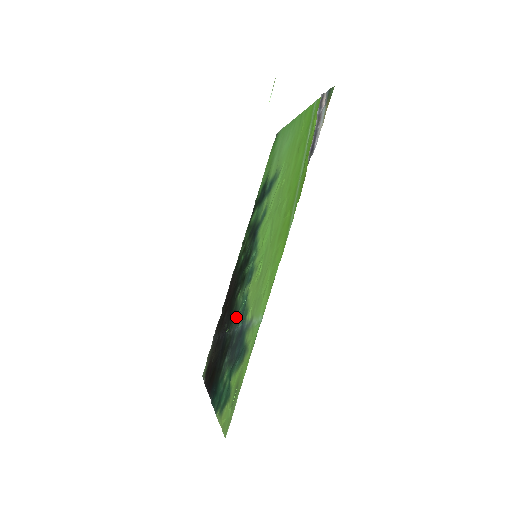
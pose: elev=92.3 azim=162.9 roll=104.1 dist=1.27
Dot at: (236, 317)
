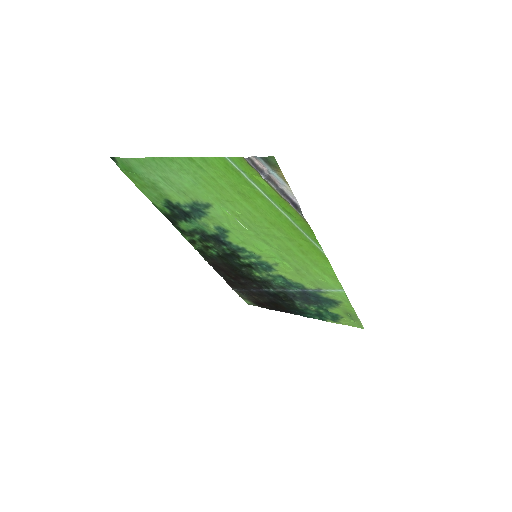
Dot at: (276, 285)
